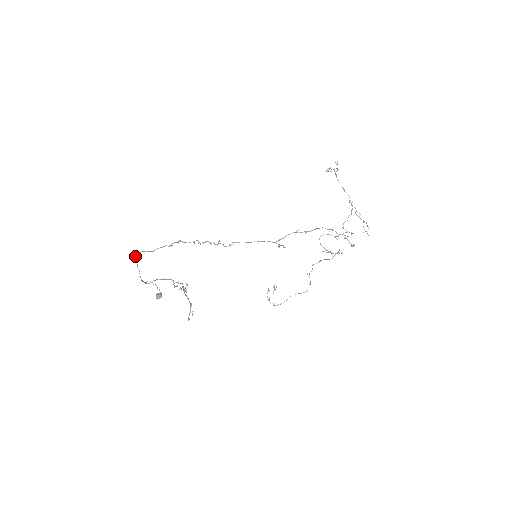
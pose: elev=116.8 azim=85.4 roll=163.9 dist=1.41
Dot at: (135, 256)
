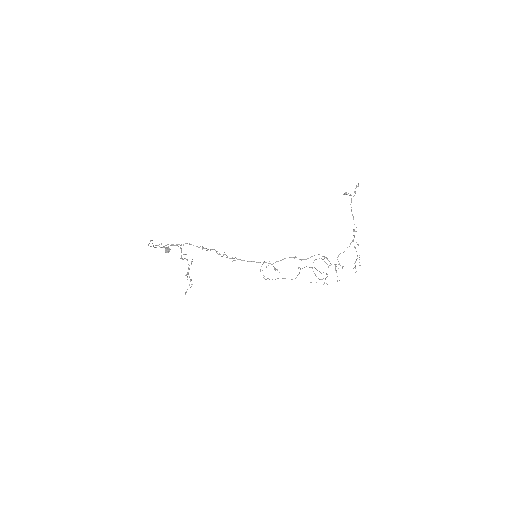
Dot at: (150, 246)
